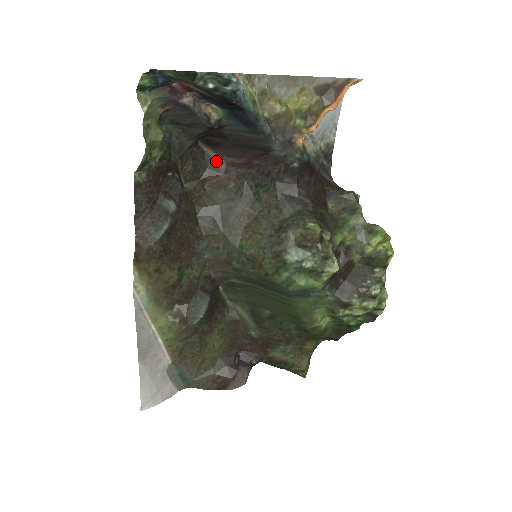
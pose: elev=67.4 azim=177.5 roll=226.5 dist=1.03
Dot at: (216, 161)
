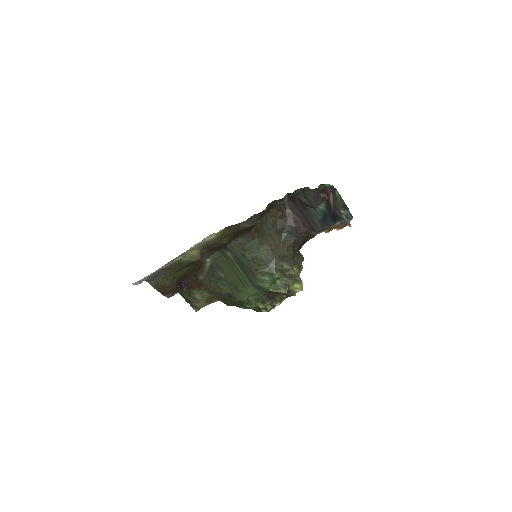
Dot at: (284, 204)
